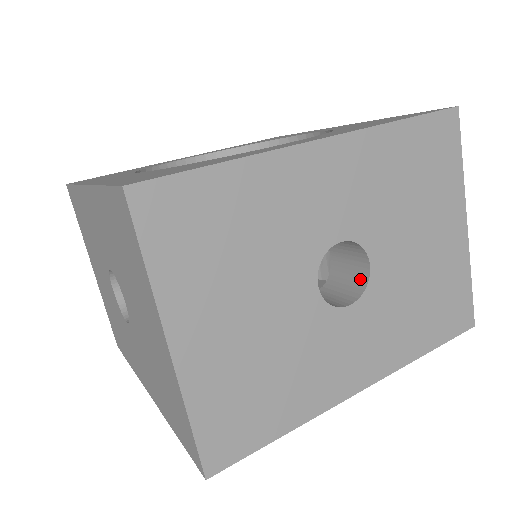
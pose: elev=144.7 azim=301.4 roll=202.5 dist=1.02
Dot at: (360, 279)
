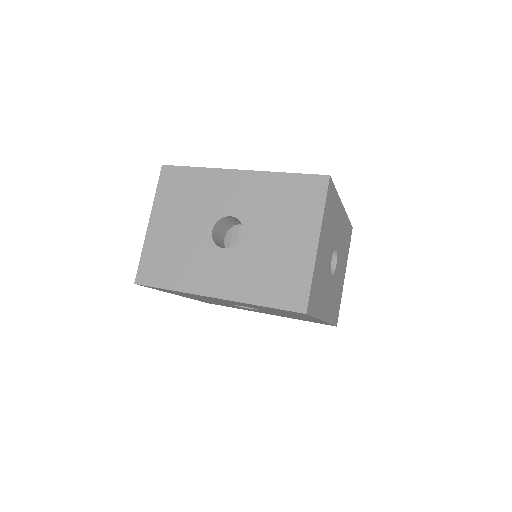
Dot at: occluded
